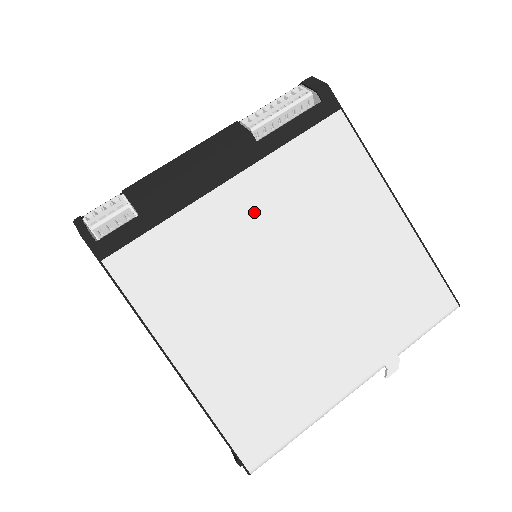
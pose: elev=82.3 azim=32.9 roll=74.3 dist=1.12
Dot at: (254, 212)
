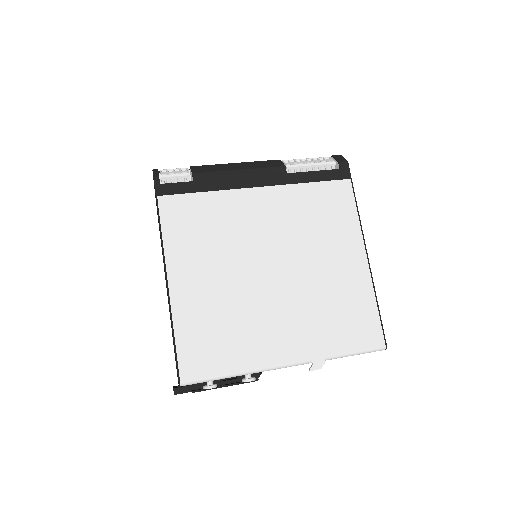
Dot at: (265, 213)
